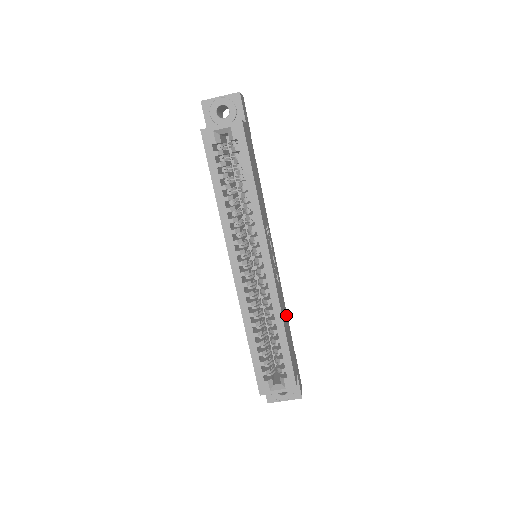
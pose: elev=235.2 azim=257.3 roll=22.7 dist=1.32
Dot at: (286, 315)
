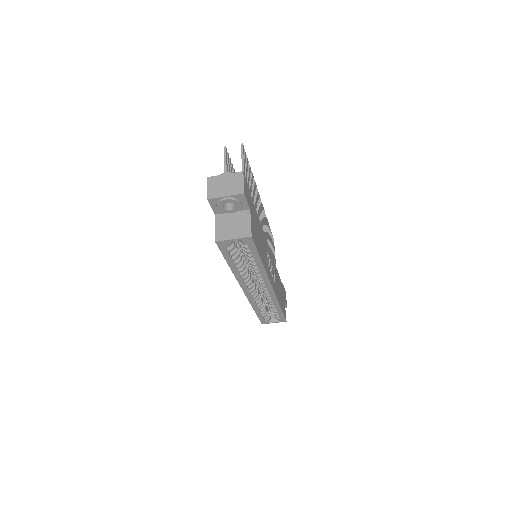
Dot at: (278, 277)
